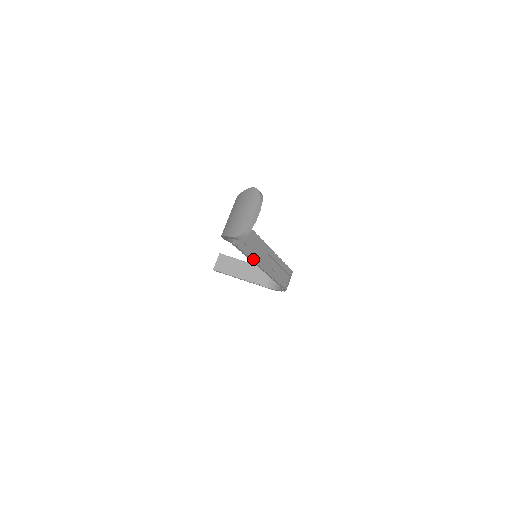
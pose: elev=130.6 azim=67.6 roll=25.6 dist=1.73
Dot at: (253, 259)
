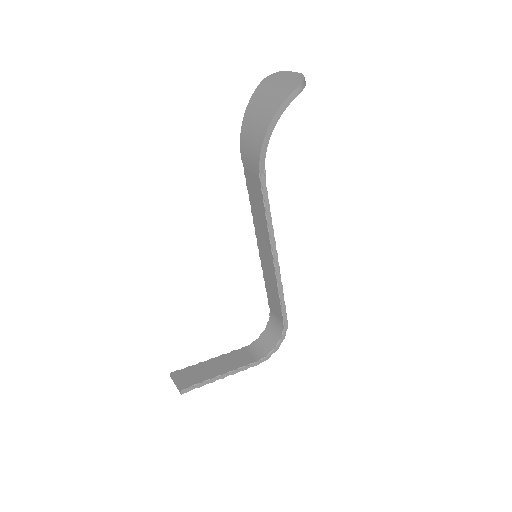
Dot at: (272, 225)
